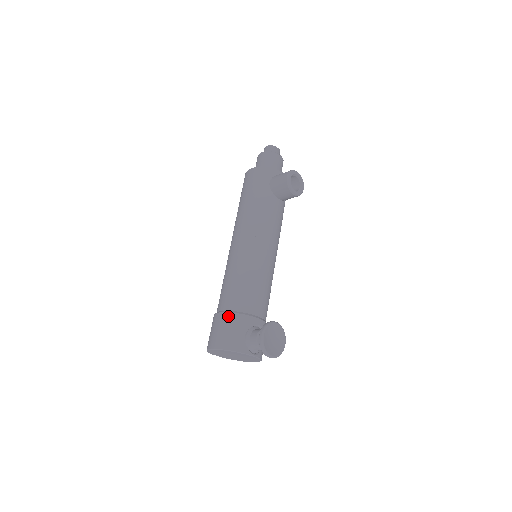
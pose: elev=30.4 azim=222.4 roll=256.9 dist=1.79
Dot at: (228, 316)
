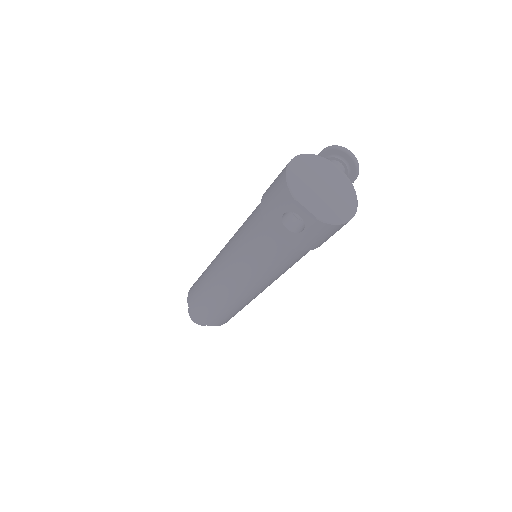
Dot at: occluded
